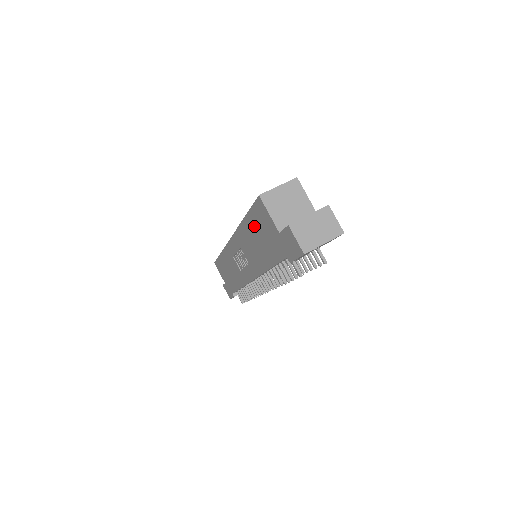
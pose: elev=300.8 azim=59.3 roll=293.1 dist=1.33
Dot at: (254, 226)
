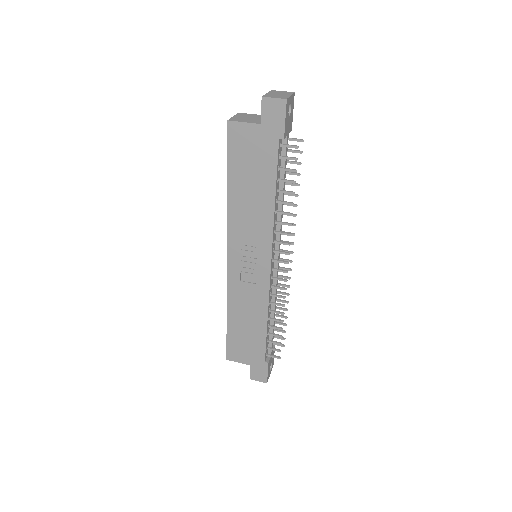
Dot at: (239, 171)
